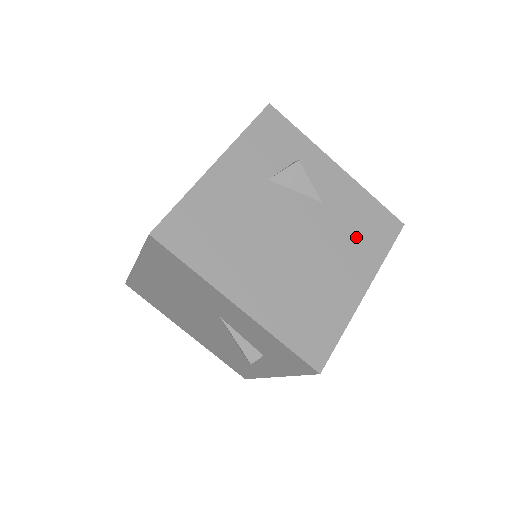
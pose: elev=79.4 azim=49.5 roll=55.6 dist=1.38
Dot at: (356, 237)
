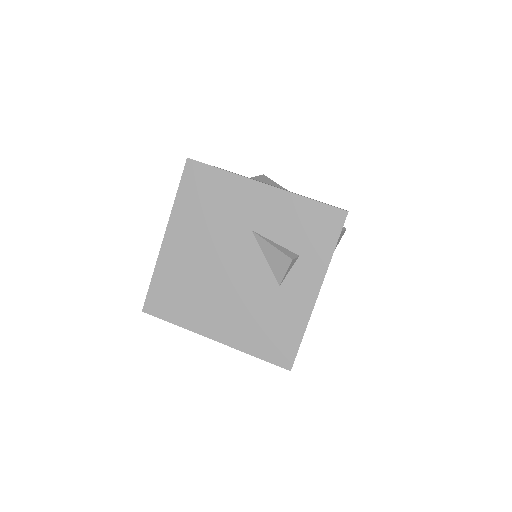
Dot at: occluded
